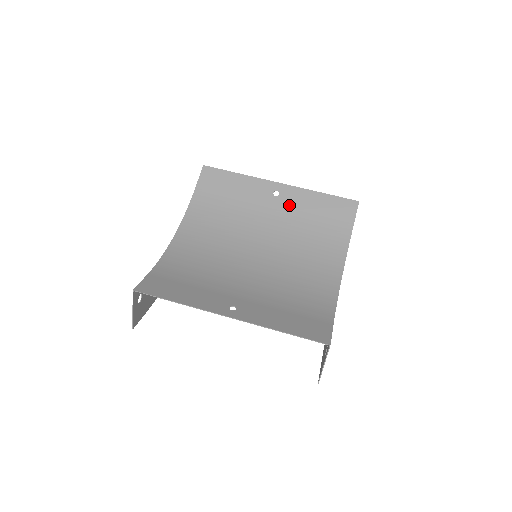
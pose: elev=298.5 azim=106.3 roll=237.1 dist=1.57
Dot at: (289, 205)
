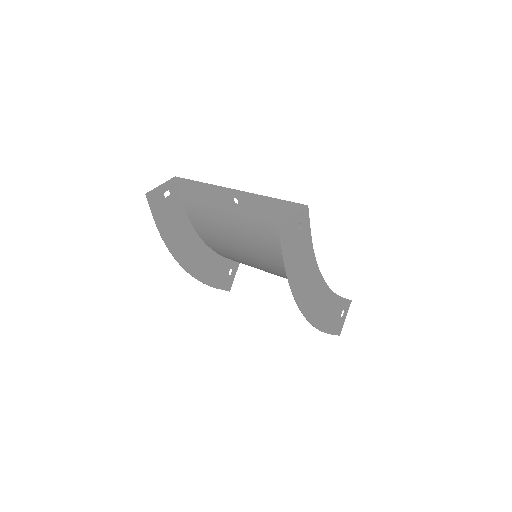
Dot at: occluded
